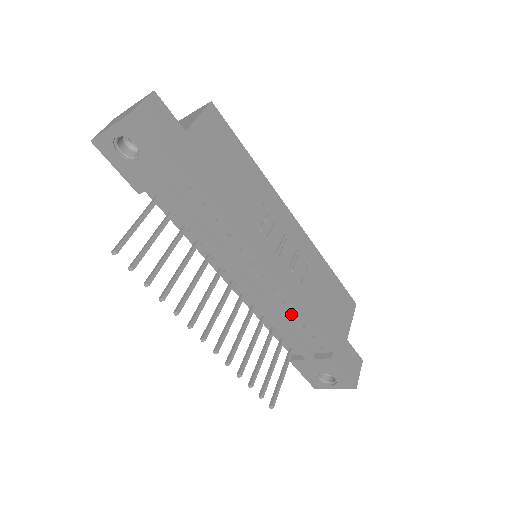
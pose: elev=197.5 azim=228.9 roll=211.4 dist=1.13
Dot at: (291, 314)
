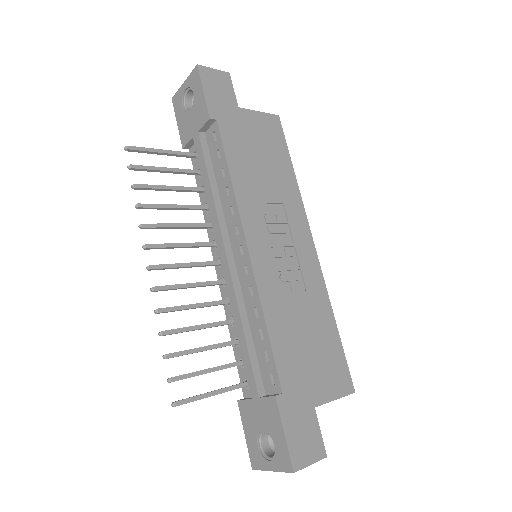
Dot at: (255, 316)
